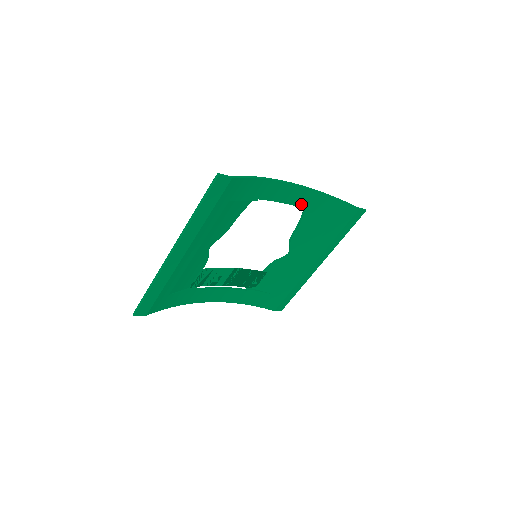
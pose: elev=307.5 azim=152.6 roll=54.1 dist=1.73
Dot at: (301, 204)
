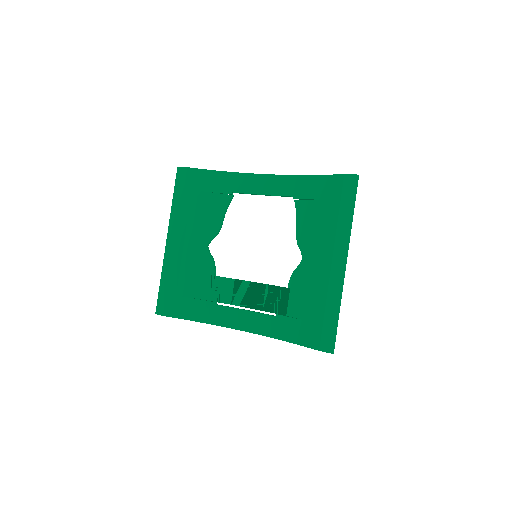
Dot at: (282, 193)
